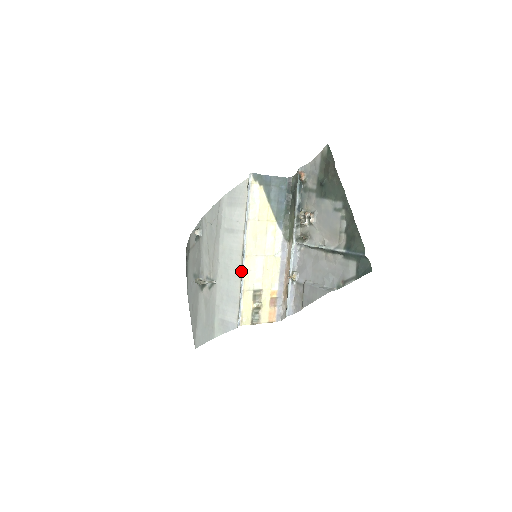
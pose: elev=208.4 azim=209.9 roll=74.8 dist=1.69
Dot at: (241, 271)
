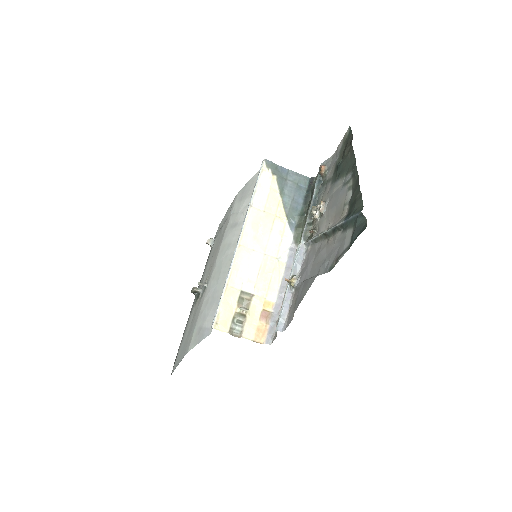
Dot at: occluded
